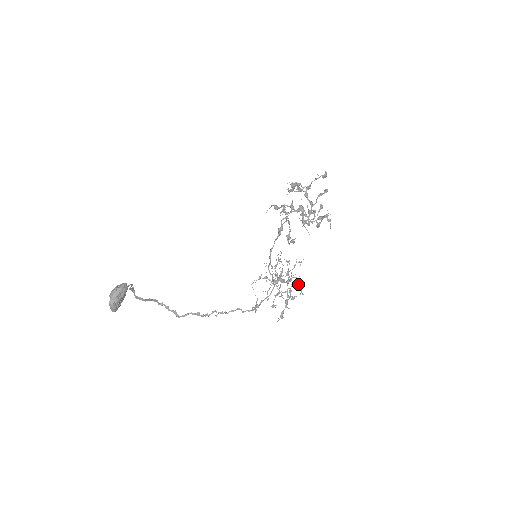
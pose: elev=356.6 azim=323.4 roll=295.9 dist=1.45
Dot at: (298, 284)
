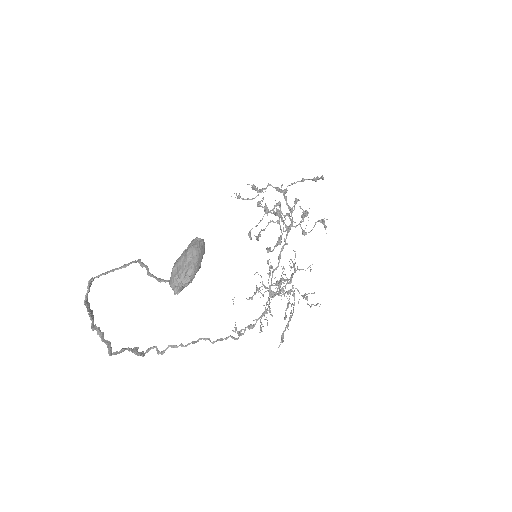
Dot at: (305, 295)
